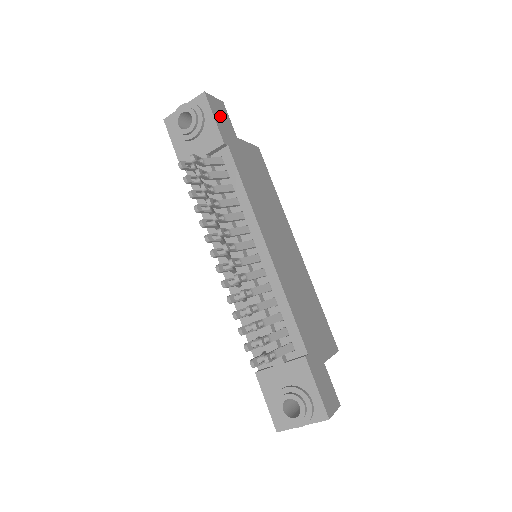
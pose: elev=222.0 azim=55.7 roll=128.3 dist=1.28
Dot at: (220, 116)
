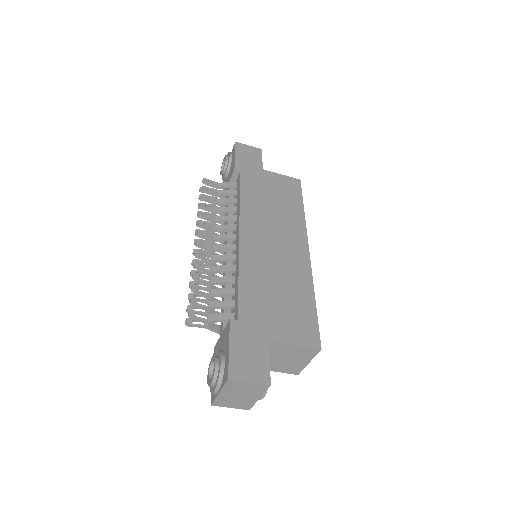
Dot at: (246, 155)
